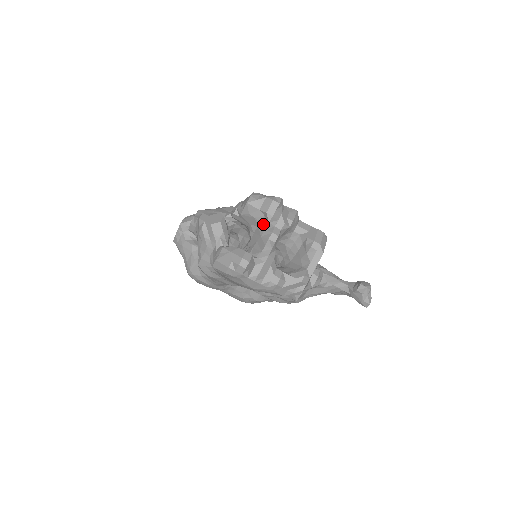
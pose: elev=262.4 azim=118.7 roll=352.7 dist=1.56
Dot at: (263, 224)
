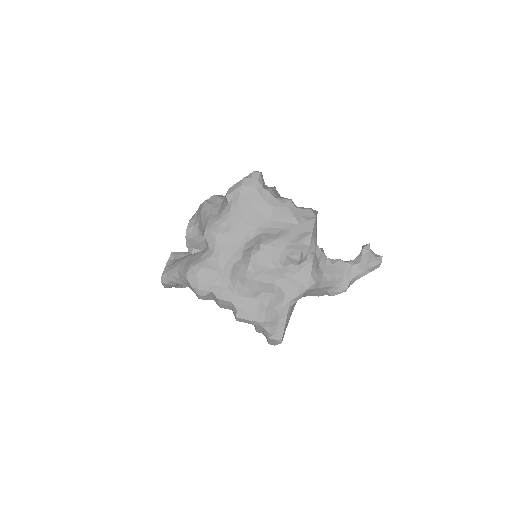
Dot at: occluded
